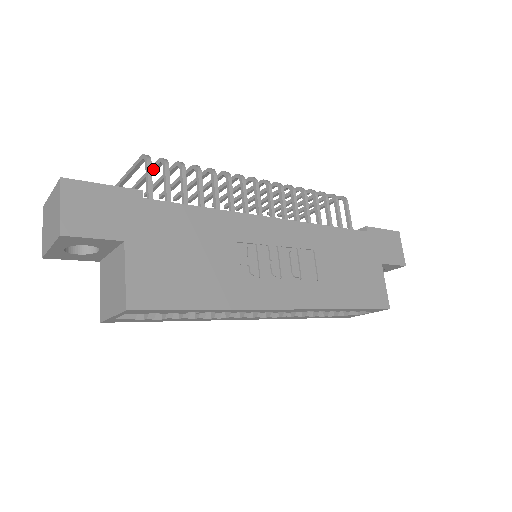
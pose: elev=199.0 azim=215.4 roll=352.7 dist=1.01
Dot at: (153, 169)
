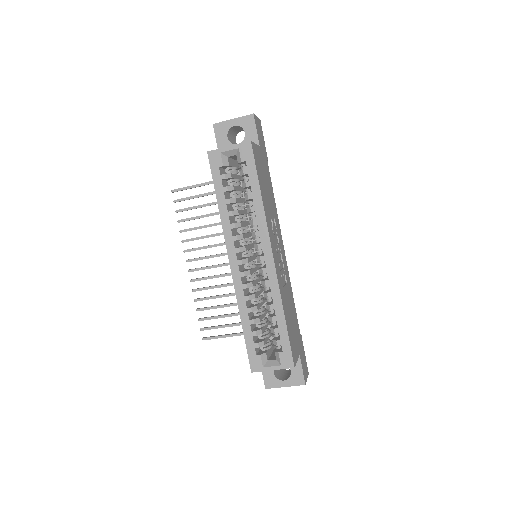
Dot at: occluded
